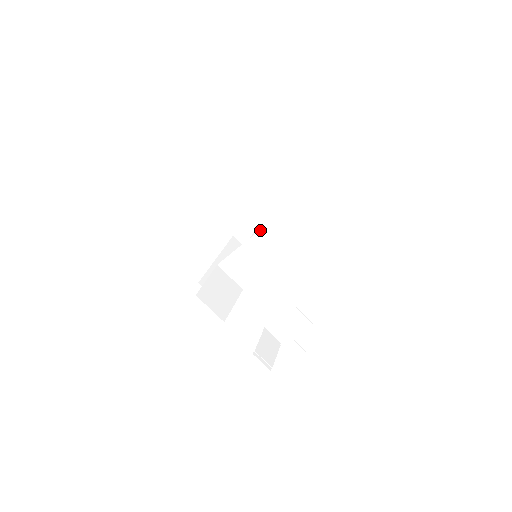
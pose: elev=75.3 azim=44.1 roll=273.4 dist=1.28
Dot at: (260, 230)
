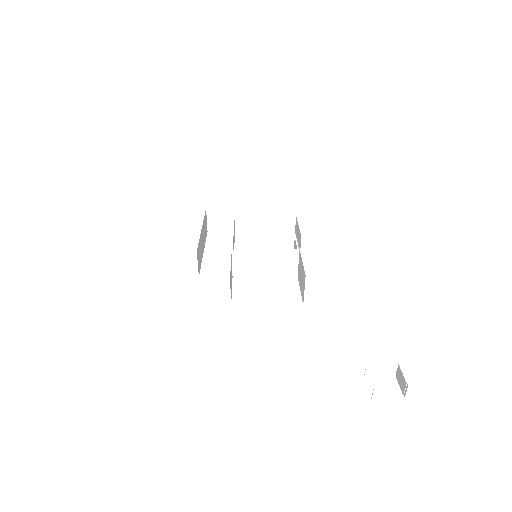
Dot at: (292, 249)
